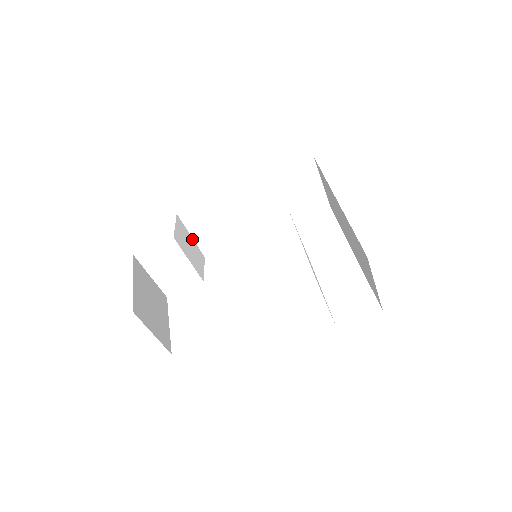
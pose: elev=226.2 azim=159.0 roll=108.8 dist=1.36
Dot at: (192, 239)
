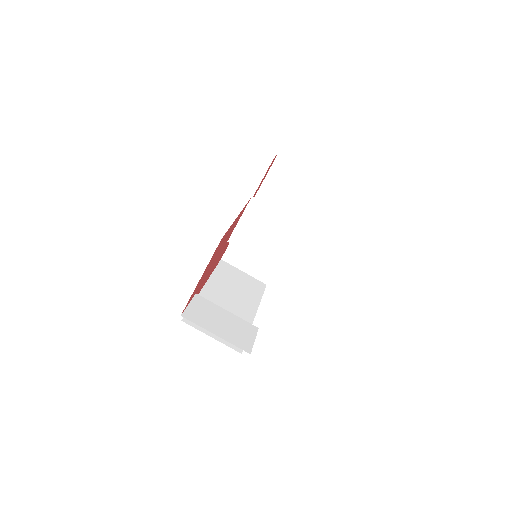
Dot at: (214, 338)
